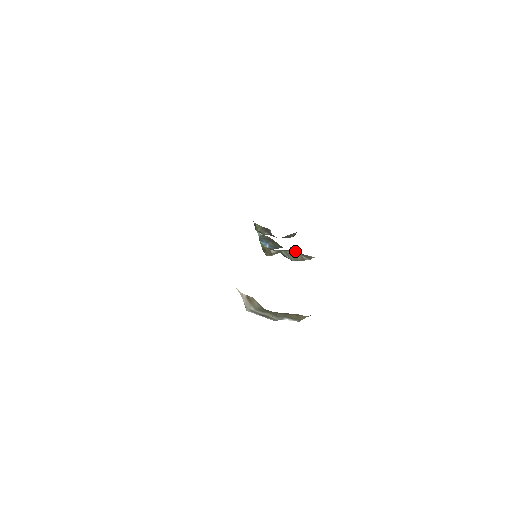
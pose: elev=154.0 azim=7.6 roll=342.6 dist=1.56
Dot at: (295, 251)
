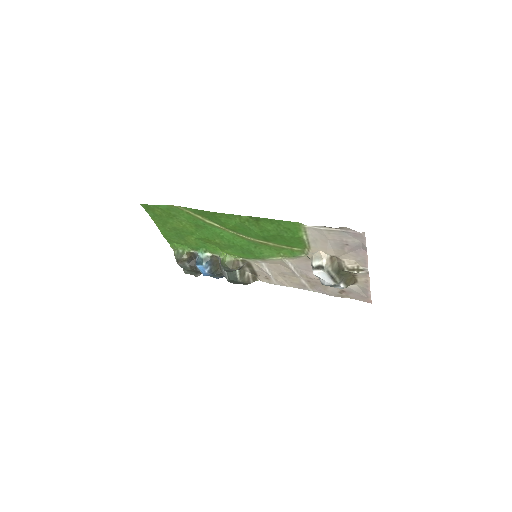
Dot at: (246, 272)
